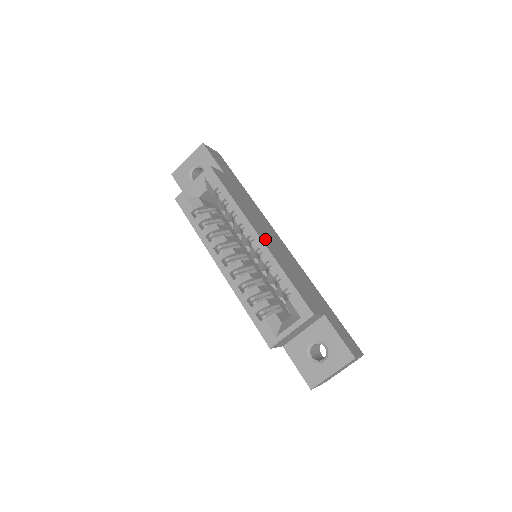
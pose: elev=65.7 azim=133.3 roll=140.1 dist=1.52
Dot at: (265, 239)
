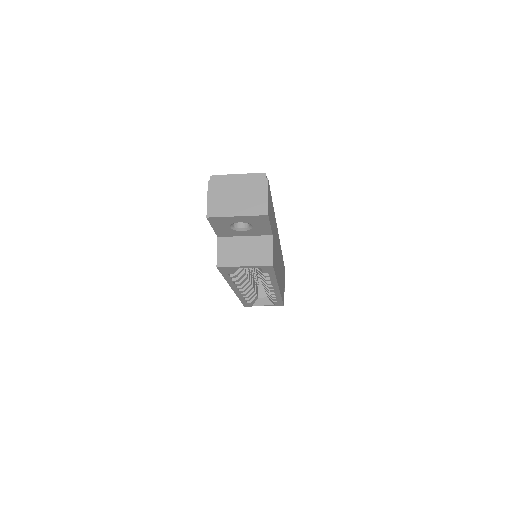
Dot at: (279, 280)
